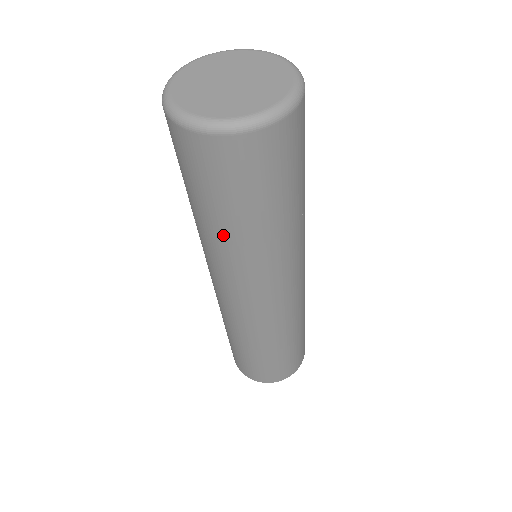
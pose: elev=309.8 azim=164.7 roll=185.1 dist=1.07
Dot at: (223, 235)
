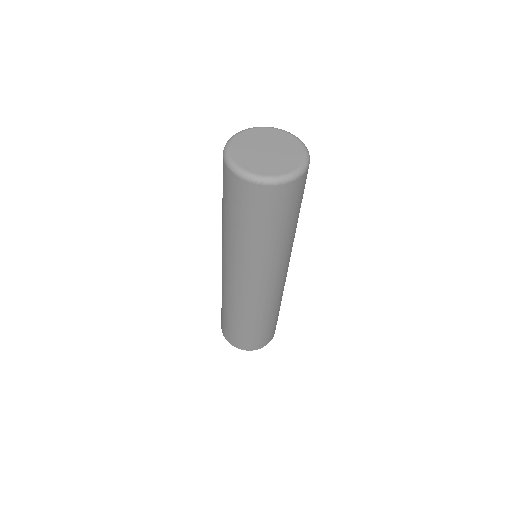
Dot at: (245, 241)
